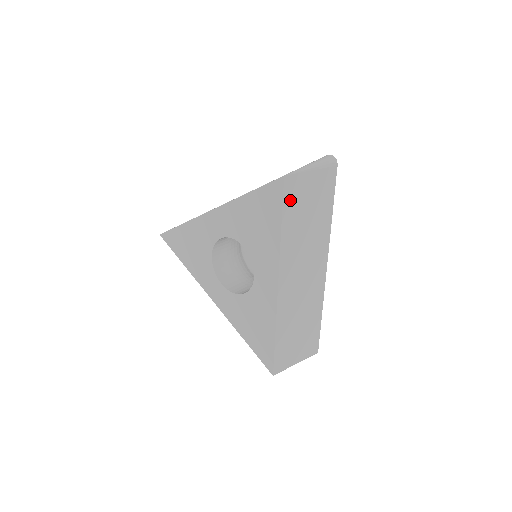
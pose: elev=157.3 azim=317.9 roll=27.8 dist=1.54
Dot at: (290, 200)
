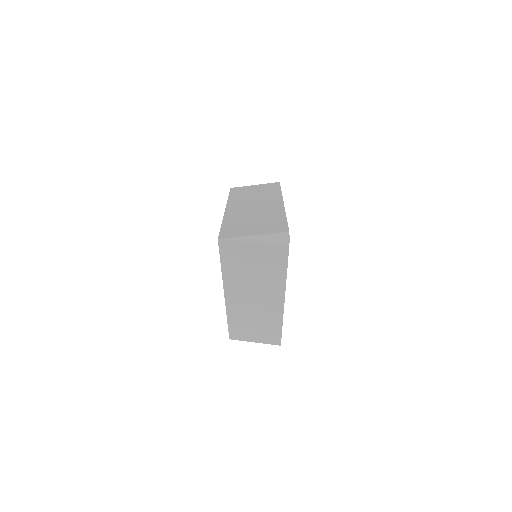
Dot at: (229, 254)
